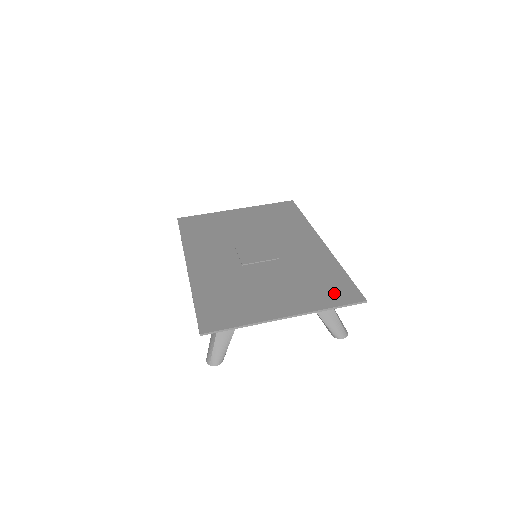
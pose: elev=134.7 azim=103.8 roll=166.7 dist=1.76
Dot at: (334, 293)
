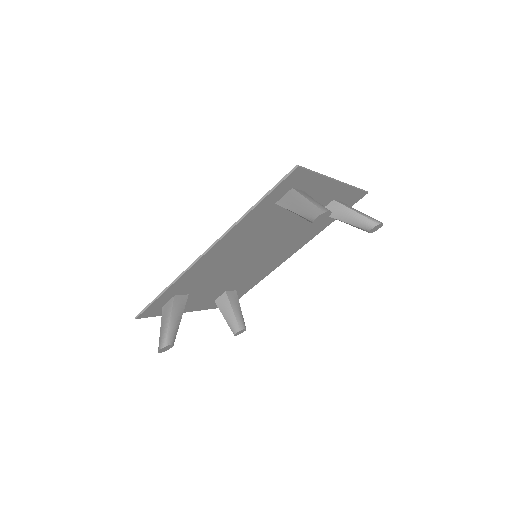
Dot at: (344, 200)
